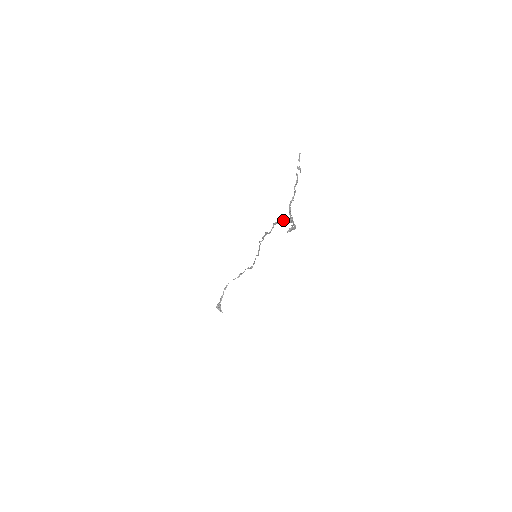
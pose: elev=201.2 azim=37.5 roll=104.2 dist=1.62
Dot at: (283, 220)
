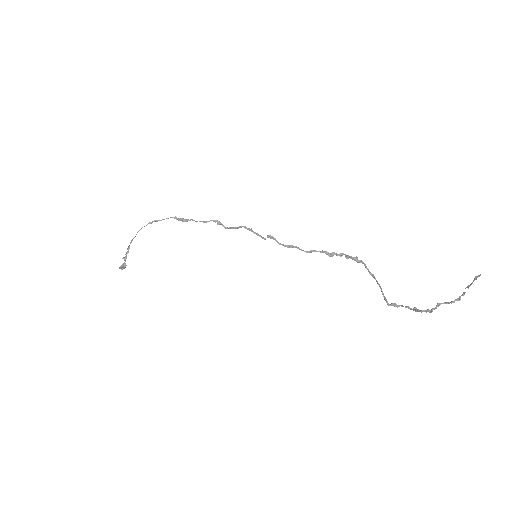
Dot at: (347, 256)
